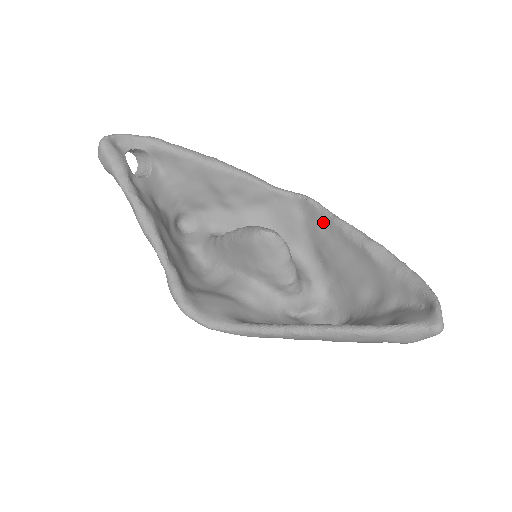
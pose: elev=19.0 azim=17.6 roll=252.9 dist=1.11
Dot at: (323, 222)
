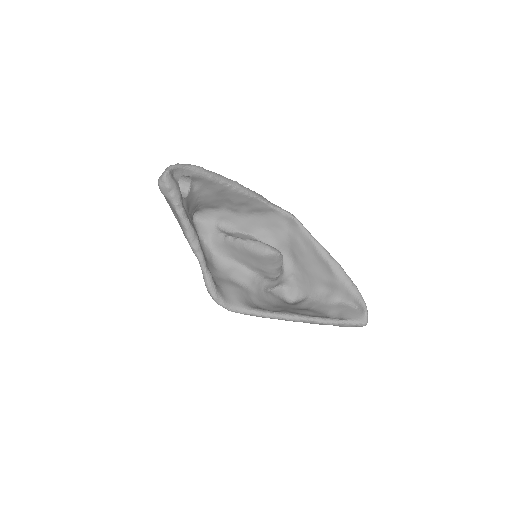
Dot at: (302, 237)
